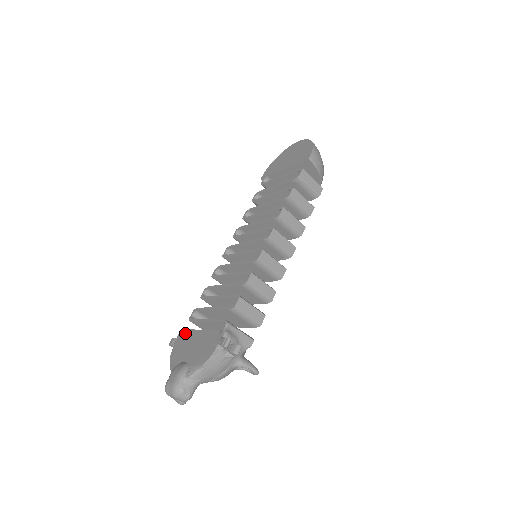
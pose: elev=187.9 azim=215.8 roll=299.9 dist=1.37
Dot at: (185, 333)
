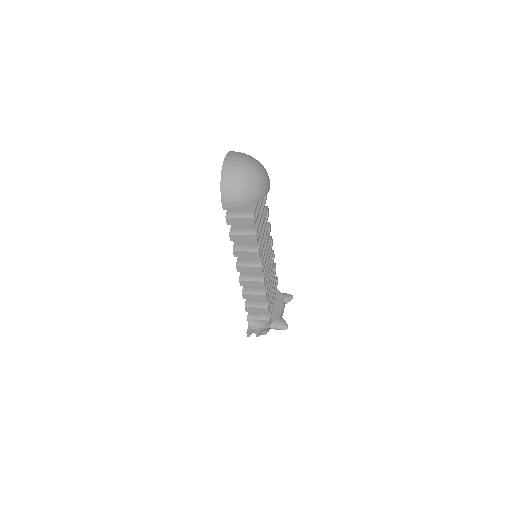
Dot at: occluded
